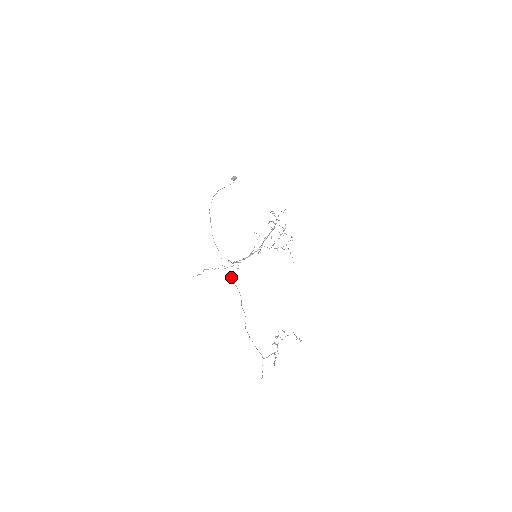
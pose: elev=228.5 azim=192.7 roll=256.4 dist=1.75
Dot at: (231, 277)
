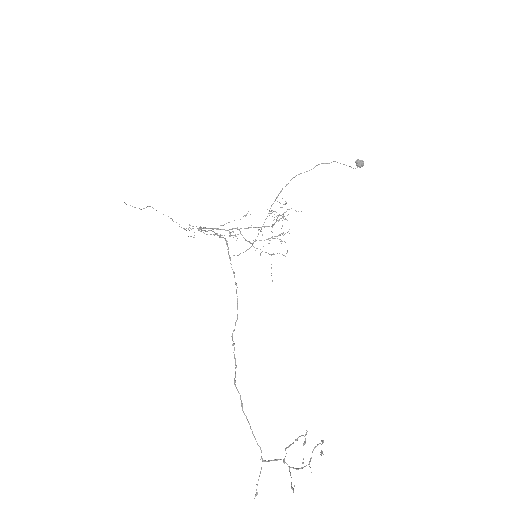
Dot at: occluded
